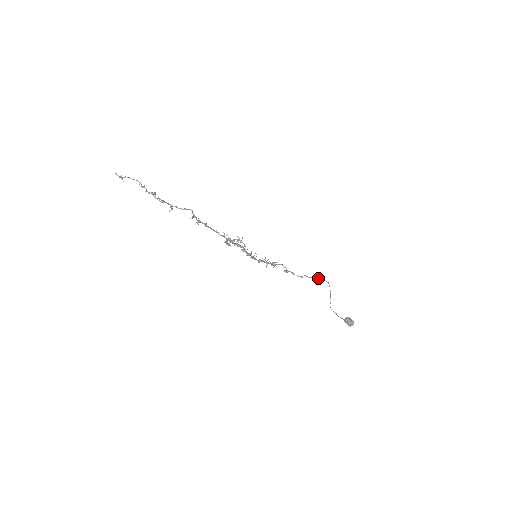
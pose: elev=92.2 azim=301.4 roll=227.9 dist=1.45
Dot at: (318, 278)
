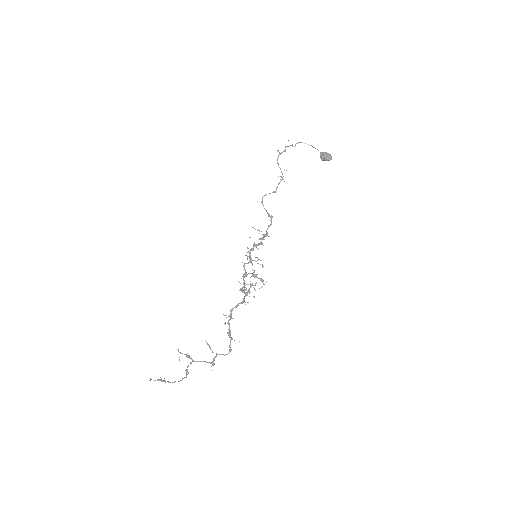
Dot at: occluded
